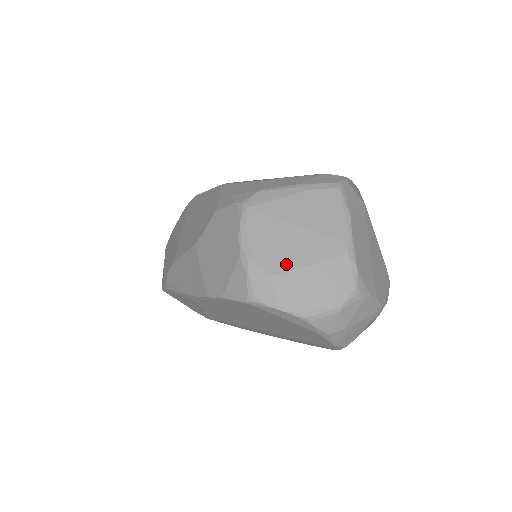
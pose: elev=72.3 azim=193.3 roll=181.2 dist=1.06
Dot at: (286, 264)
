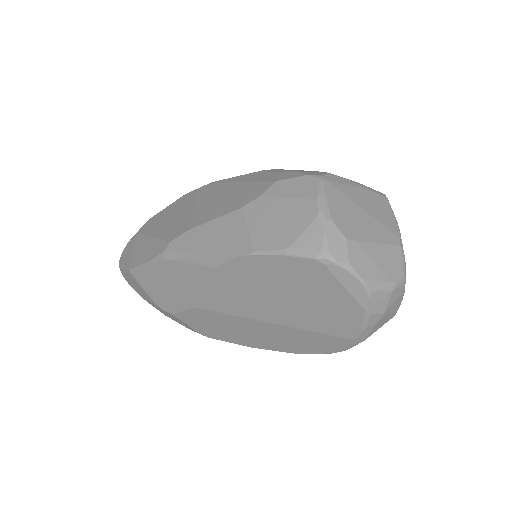
Dot at: (357, 235)
